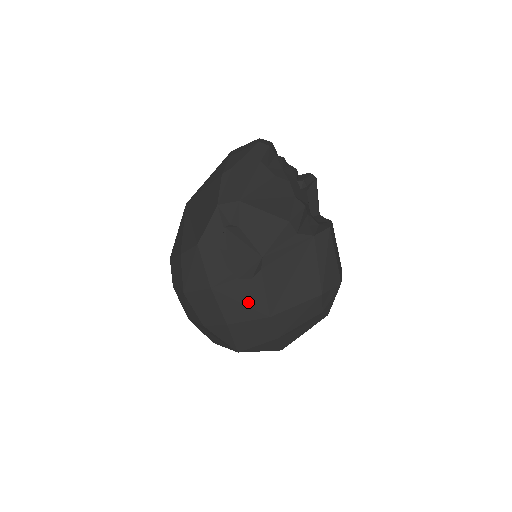
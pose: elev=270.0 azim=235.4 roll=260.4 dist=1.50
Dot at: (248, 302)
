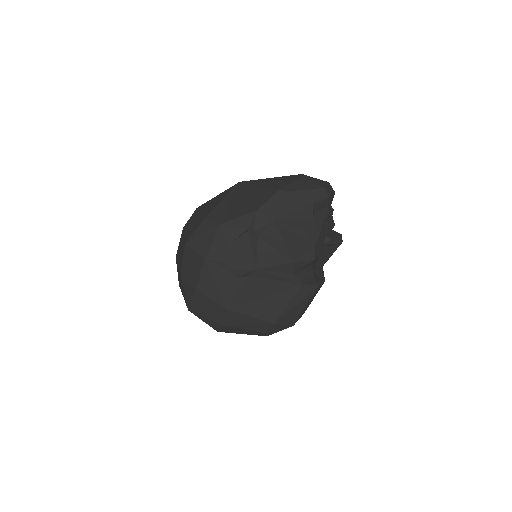
Dot at: (222, 288)
